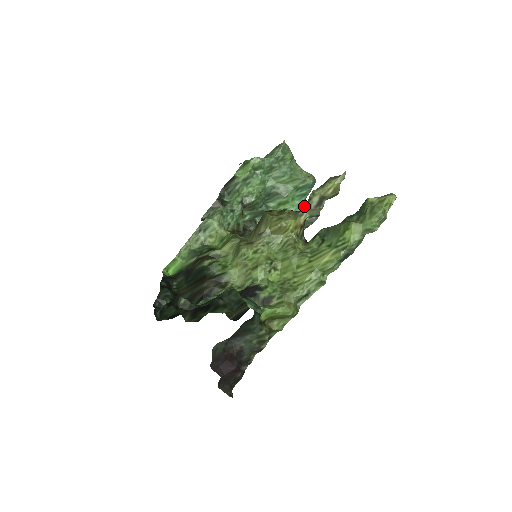
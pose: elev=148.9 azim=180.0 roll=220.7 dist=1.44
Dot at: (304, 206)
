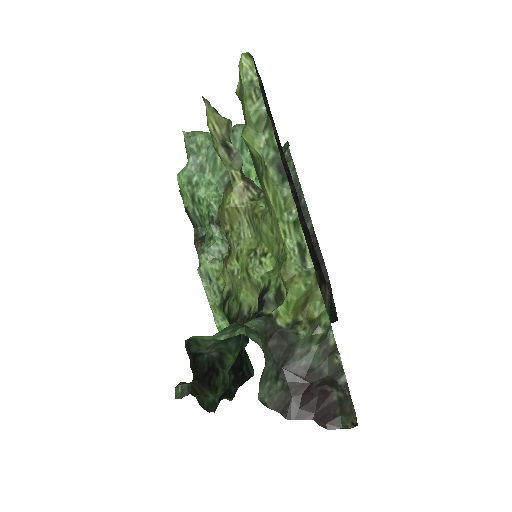
Dot at: occluded
